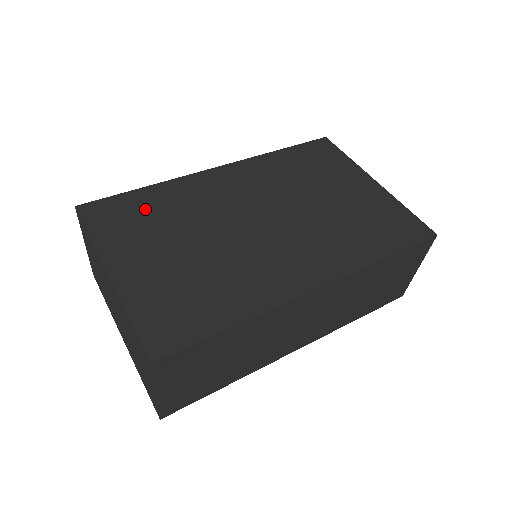
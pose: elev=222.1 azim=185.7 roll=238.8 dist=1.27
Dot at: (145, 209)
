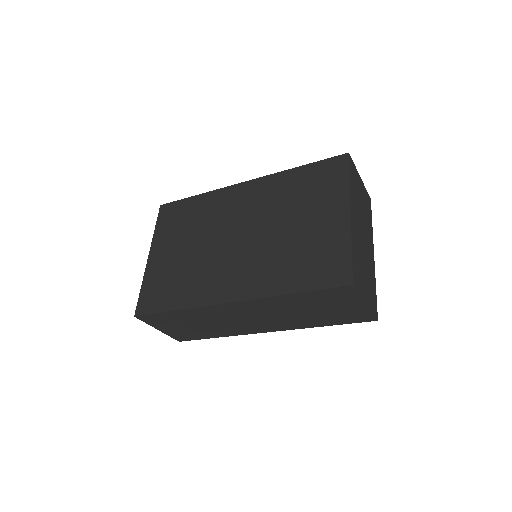
Dot at: (187, 214)
